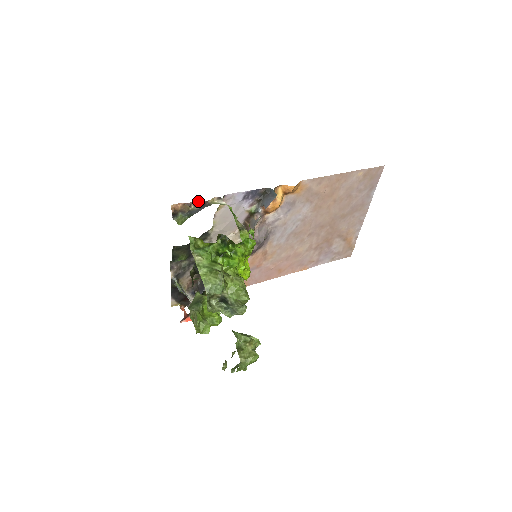
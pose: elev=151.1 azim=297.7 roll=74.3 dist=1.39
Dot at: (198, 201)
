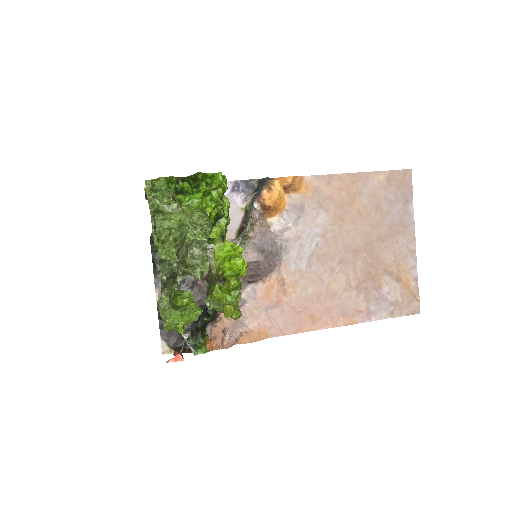
Dot at: occluded
